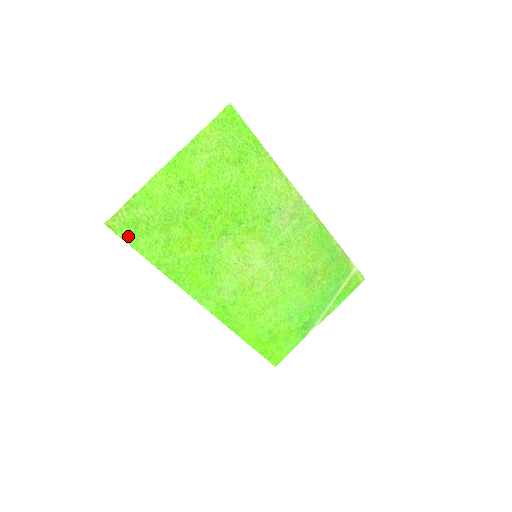
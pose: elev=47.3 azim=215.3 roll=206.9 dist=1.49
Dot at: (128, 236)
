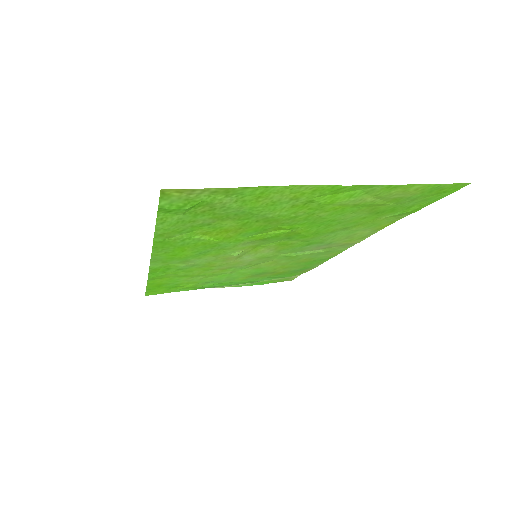
Dot at: (170, 208)
